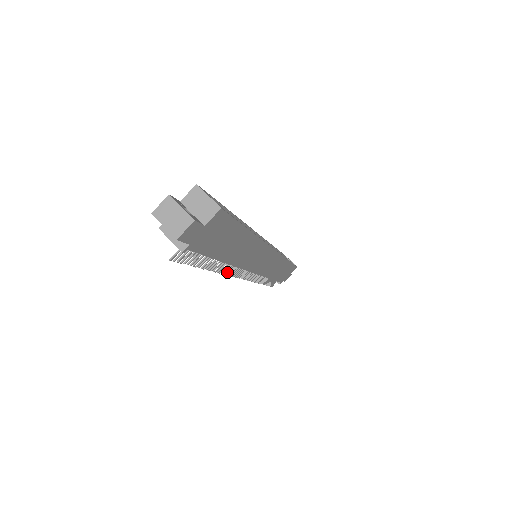
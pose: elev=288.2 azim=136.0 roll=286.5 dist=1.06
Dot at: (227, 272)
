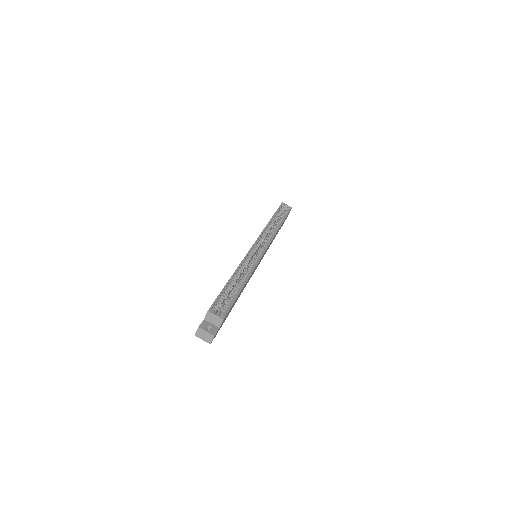
Dot at: occluded
